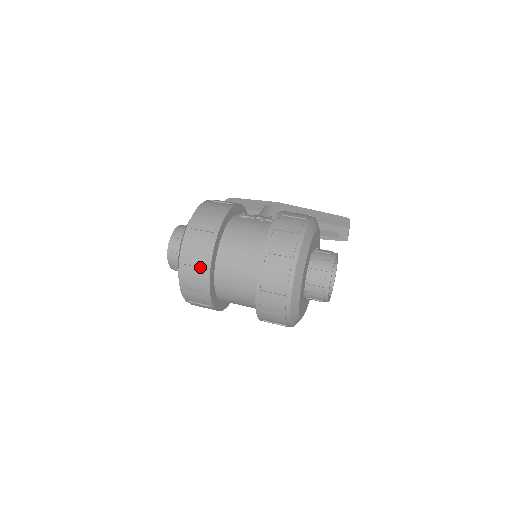
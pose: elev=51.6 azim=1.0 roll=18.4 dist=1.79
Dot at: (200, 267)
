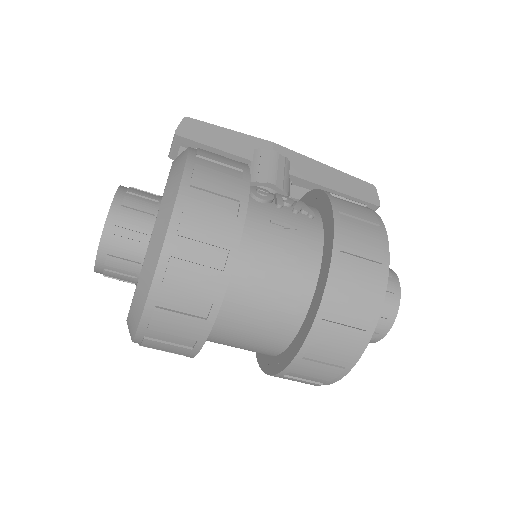
Dot at: (192, 314)
